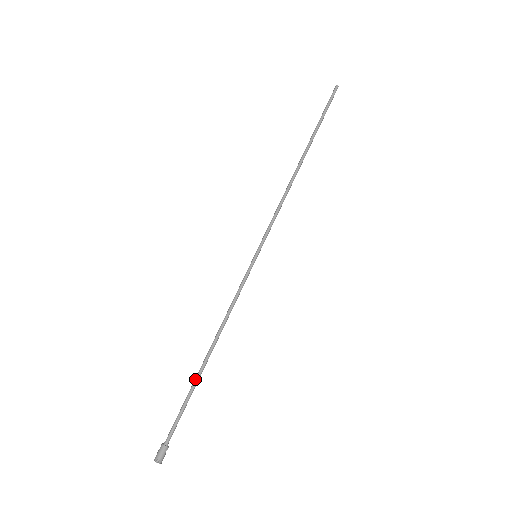
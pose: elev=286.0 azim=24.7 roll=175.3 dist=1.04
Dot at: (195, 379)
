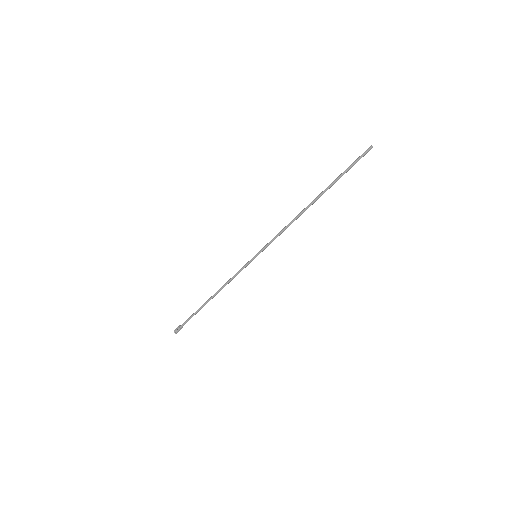
Dot at: (202, 307)
